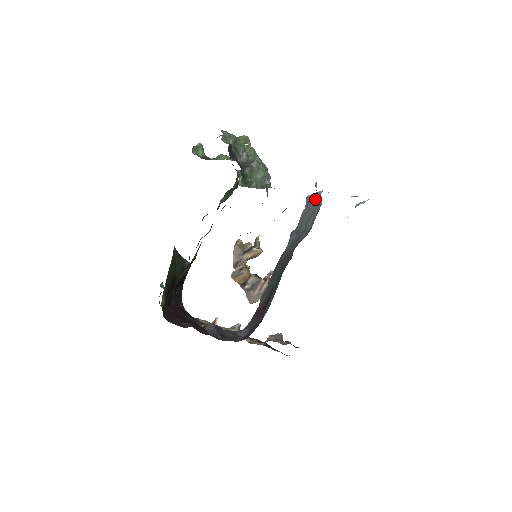
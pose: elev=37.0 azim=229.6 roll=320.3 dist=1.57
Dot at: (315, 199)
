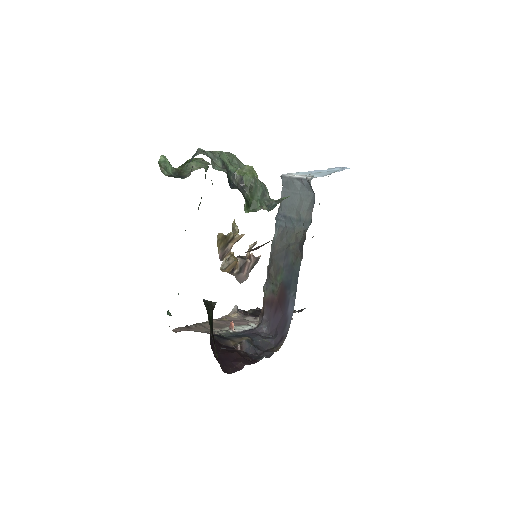
Dot at: (298, 183)
